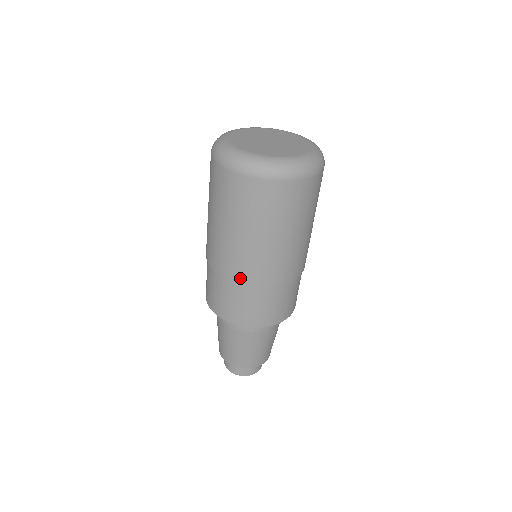
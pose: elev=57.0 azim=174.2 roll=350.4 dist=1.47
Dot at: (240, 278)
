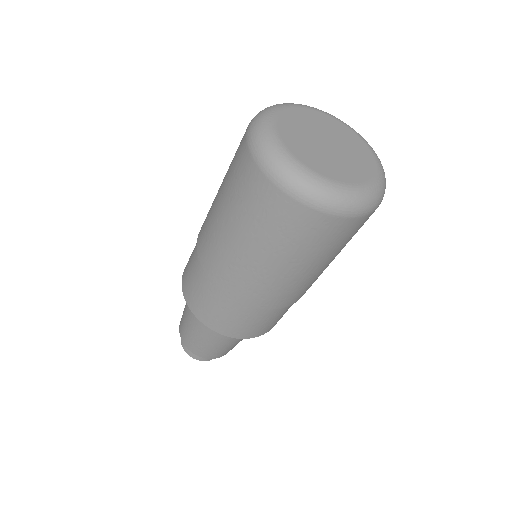
Dot at: (266, 304)
